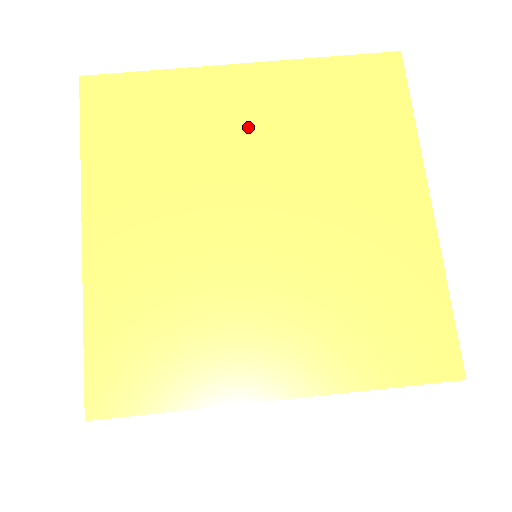
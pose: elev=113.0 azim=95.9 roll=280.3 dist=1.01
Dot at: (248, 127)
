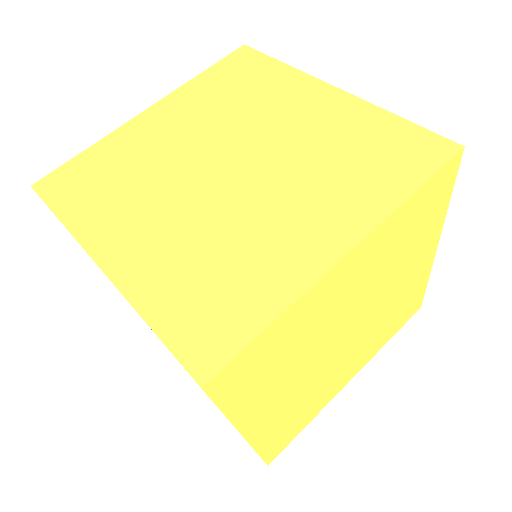
Dot at: (177, 133)
